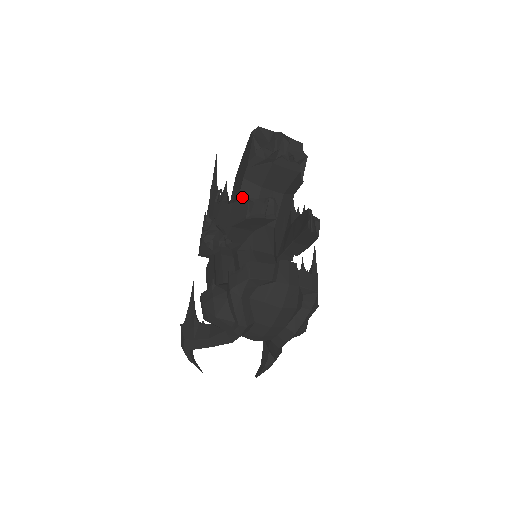
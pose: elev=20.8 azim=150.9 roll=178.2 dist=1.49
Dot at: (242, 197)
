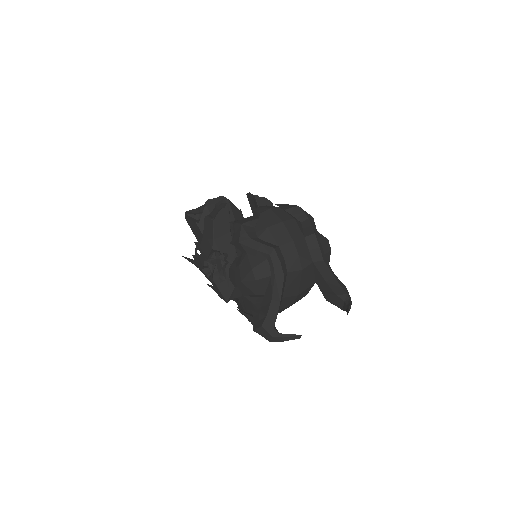
Dot at: occluded
